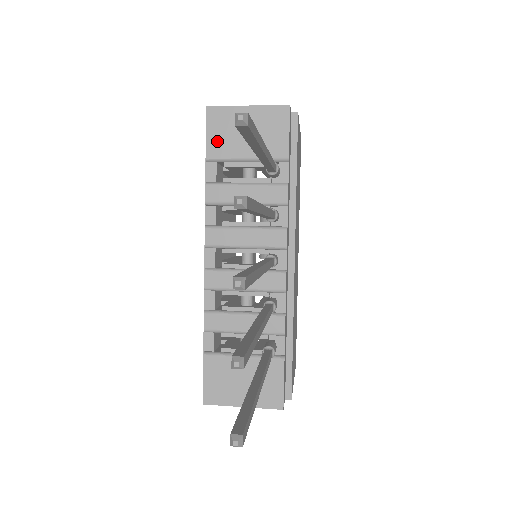
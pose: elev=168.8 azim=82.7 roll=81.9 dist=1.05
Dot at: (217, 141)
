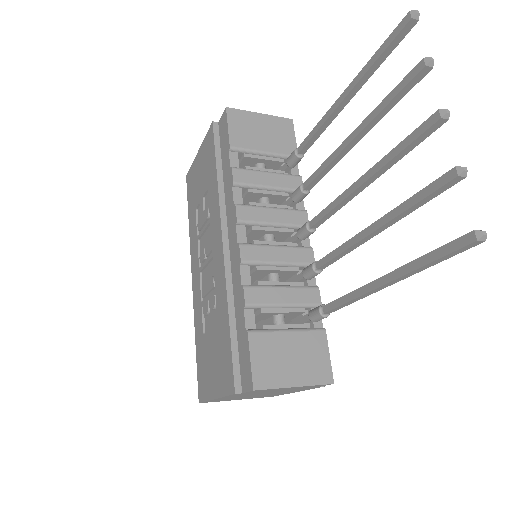
Dot at: (238, 134)
